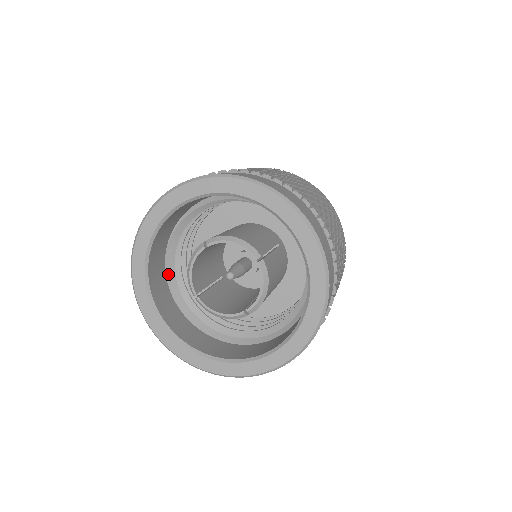
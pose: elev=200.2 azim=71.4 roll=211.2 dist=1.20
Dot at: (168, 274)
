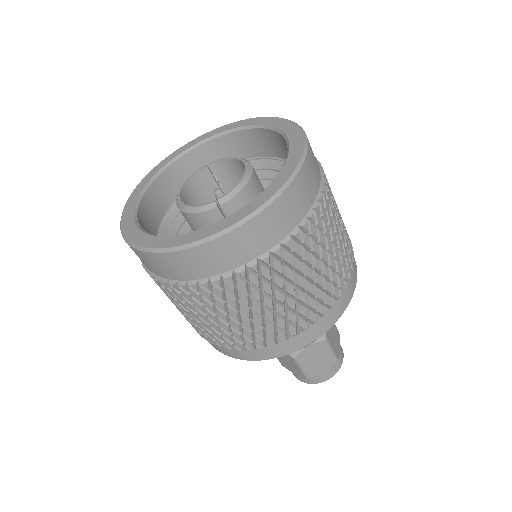
Dot at: (165, 219)
